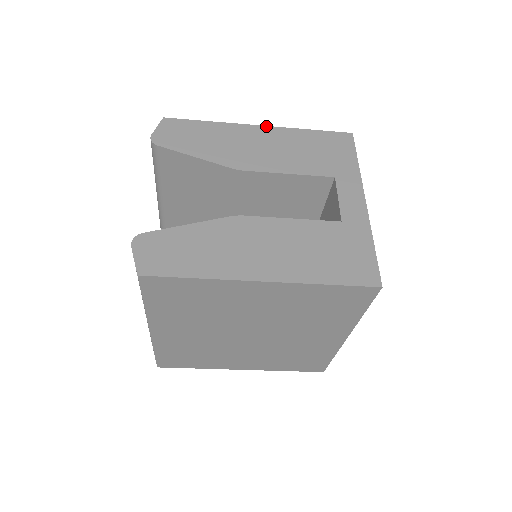
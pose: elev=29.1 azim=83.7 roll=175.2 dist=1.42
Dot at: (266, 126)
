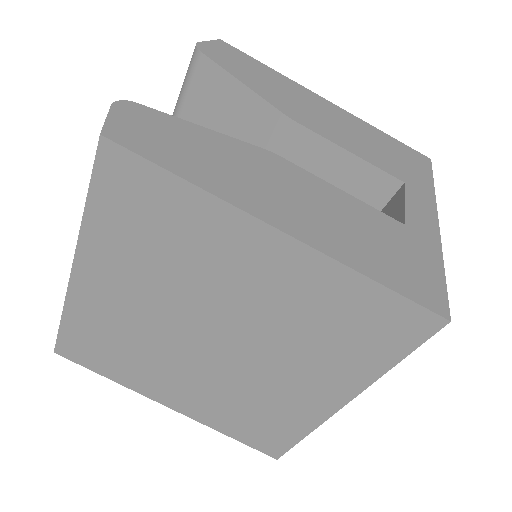
Dot at: occluded
